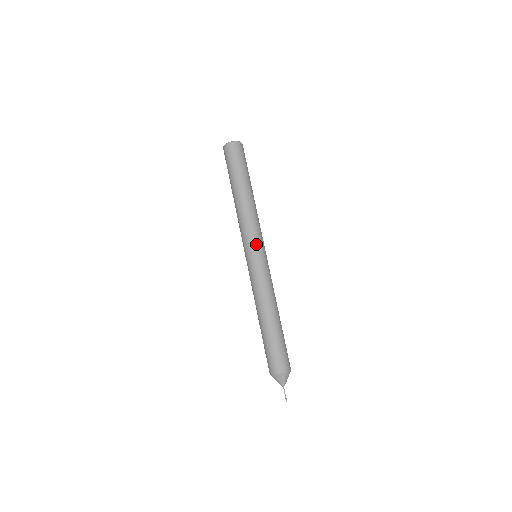
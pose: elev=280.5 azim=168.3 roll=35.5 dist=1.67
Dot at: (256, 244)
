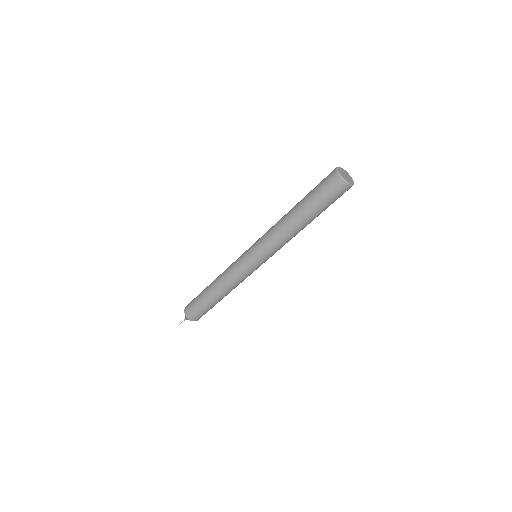
Dot at: (266, 259)
